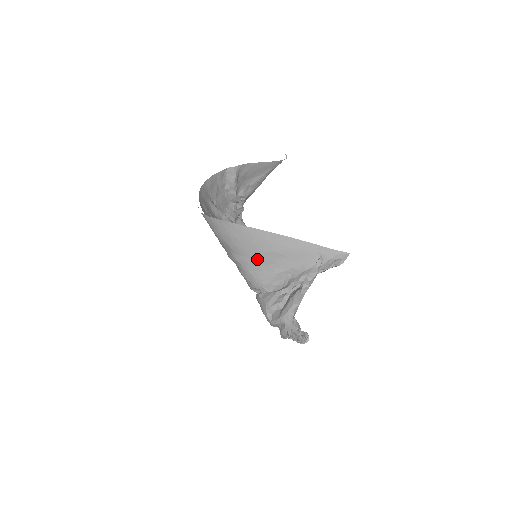
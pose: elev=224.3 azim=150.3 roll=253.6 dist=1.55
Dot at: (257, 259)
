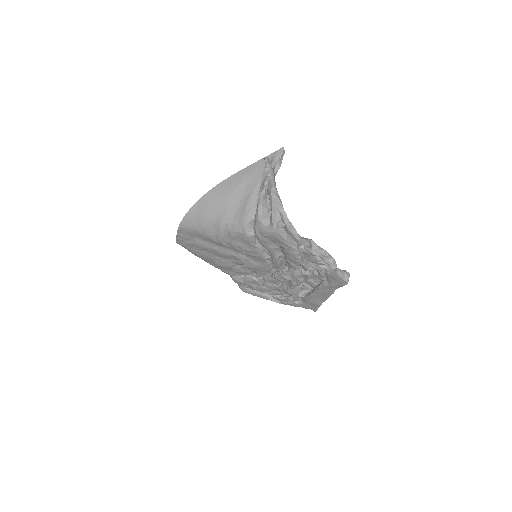
Dot at: (230, 204)
